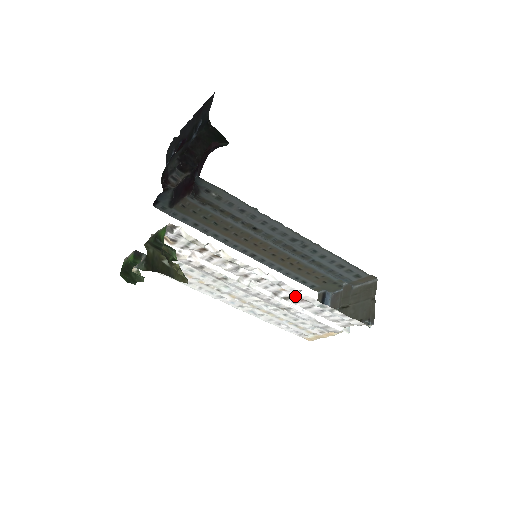
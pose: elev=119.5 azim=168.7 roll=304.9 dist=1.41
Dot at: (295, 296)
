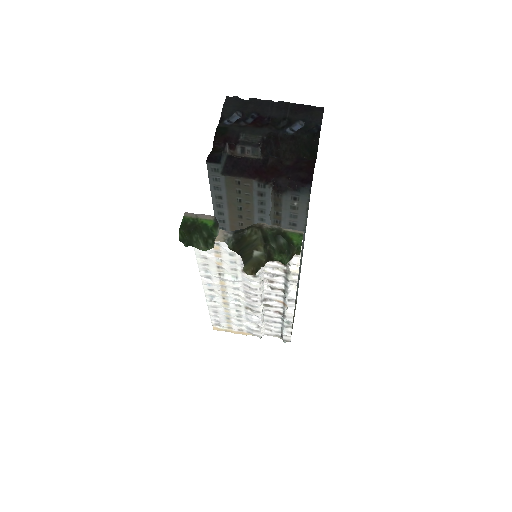
Dot at: (278, 308)
